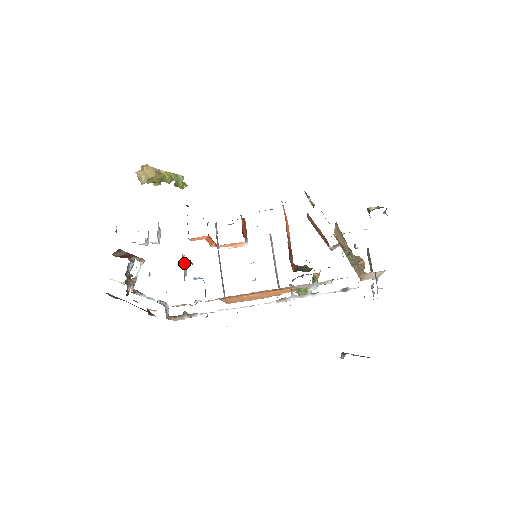
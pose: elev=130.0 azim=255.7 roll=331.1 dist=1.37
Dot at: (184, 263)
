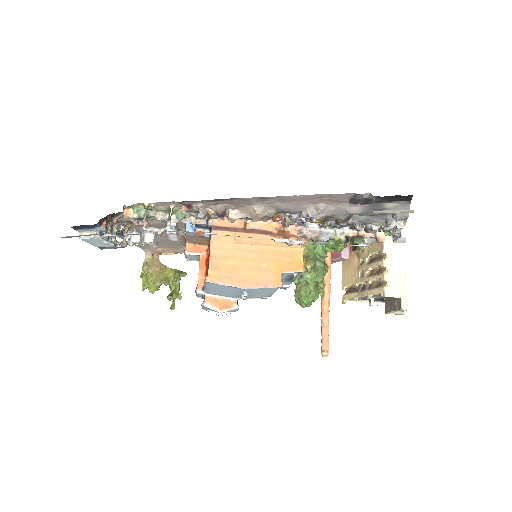
Dot at: (177, 233)
